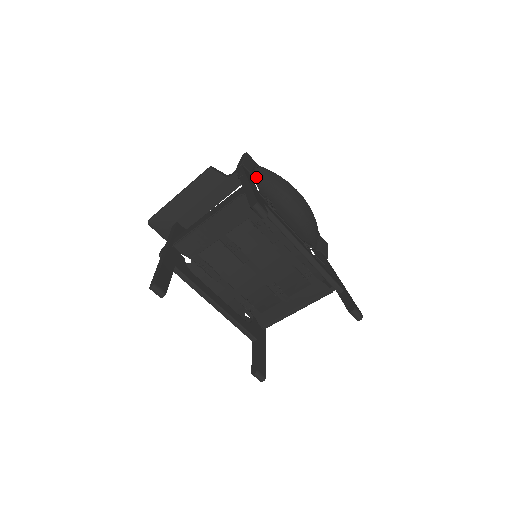
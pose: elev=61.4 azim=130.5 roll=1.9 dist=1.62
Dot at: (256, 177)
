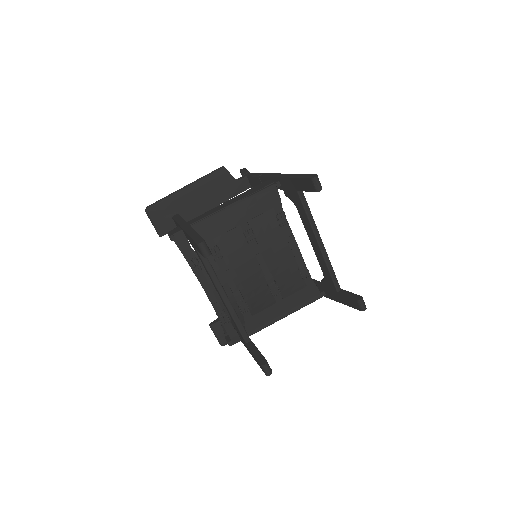
Dot at: occluded
